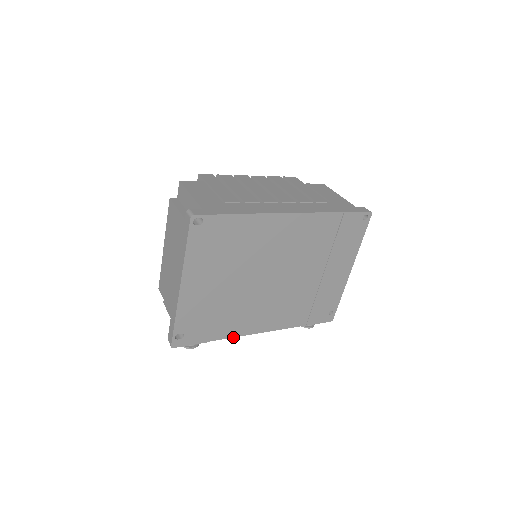
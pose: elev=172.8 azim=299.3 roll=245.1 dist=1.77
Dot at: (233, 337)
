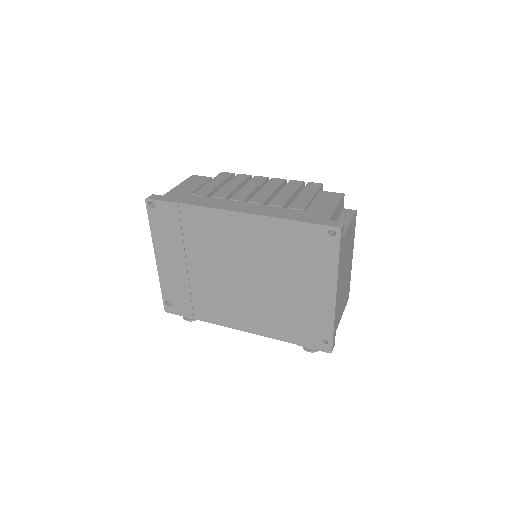
Dot at: (217, 324)
